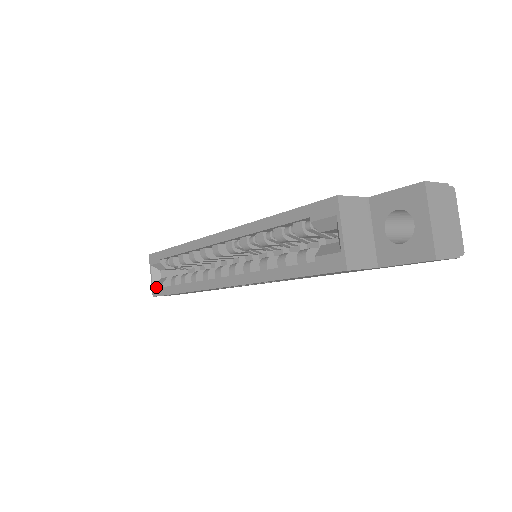
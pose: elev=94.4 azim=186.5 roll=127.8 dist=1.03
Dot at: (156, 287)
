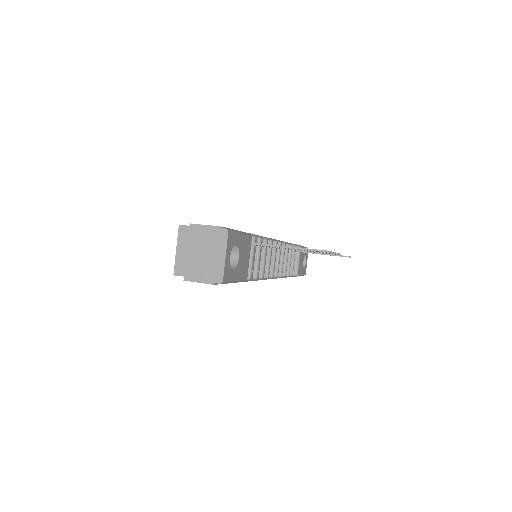
Dot at: occluded
